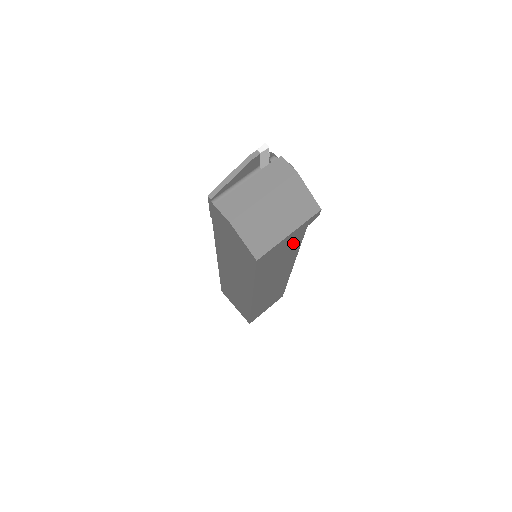
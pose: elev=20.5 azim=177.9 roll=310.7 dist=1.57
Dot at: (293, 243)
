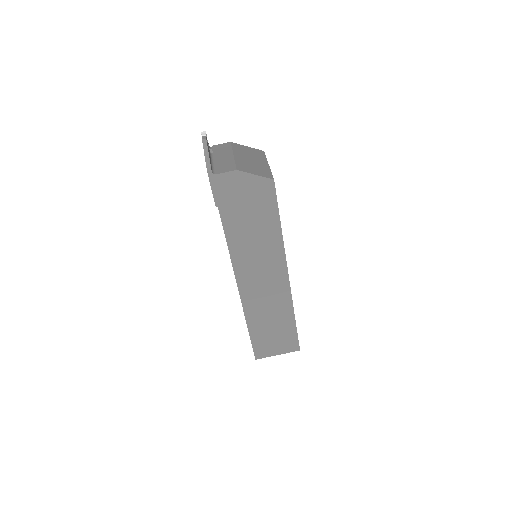
Dot at: occluded
